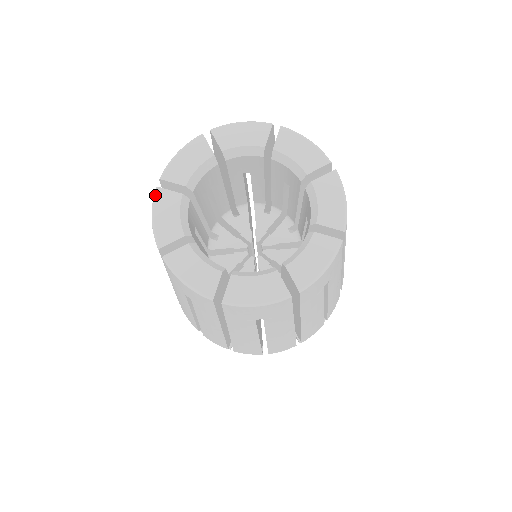
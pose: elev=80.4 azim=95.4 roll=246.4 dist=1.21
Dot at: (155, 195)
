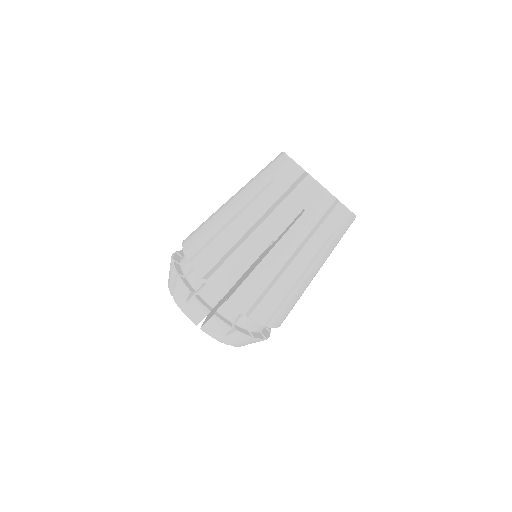
Dot at: occluded
